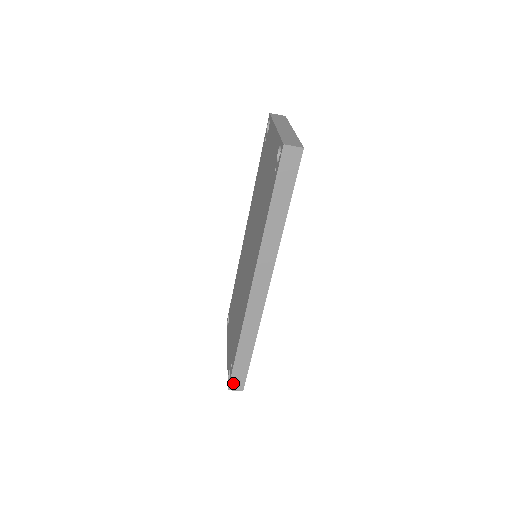
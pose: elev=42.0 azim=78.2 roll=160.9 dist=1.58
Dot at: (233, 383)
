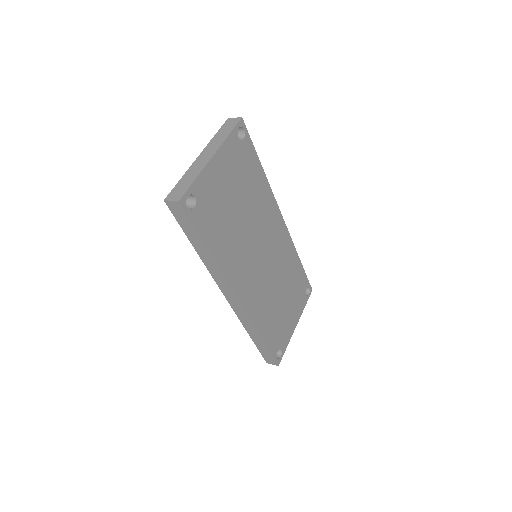
Dot at: (267, 359)
